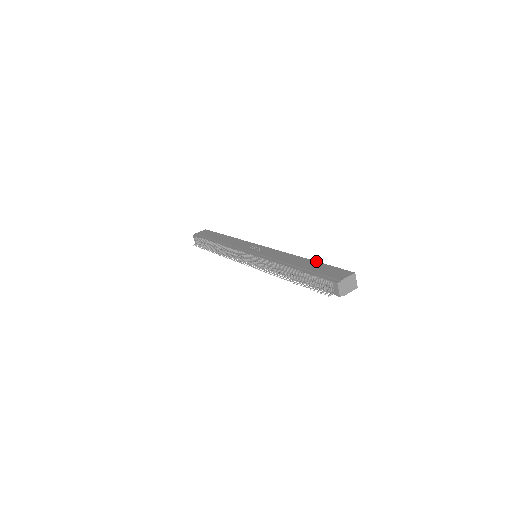
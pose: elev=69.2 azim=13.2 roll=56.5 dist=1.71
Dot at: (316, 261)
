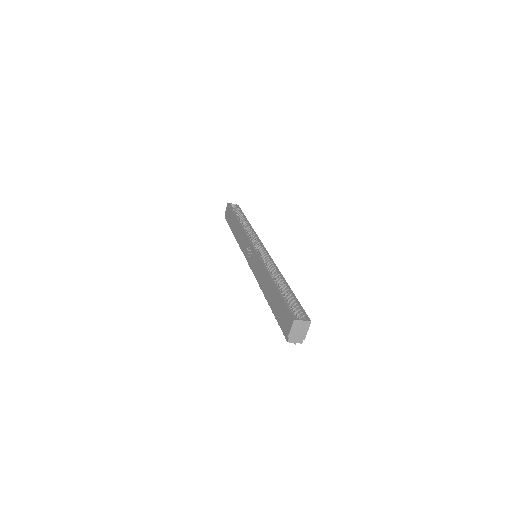
Dot at: (275, 288)
